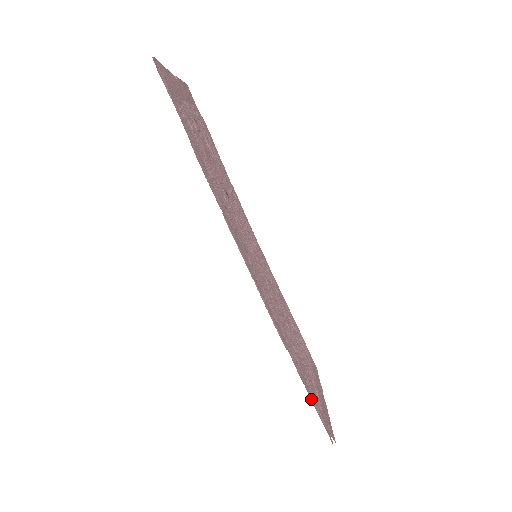
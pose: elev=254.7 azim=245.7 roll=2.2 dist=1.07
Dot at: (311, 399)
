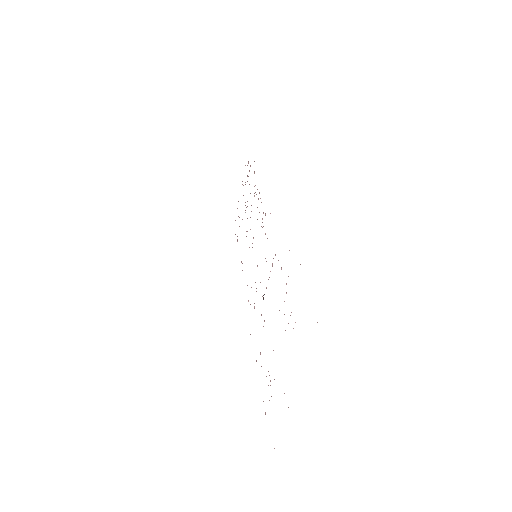
Dot at: occluded
